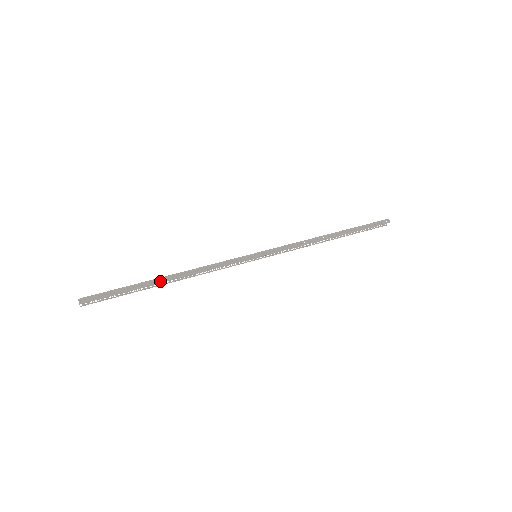
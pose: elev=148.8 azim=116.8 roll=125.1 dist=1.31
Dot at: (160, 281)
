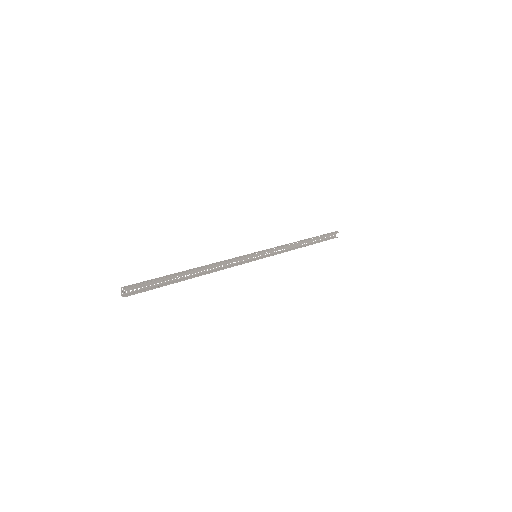
Dot at: (187, 277)
